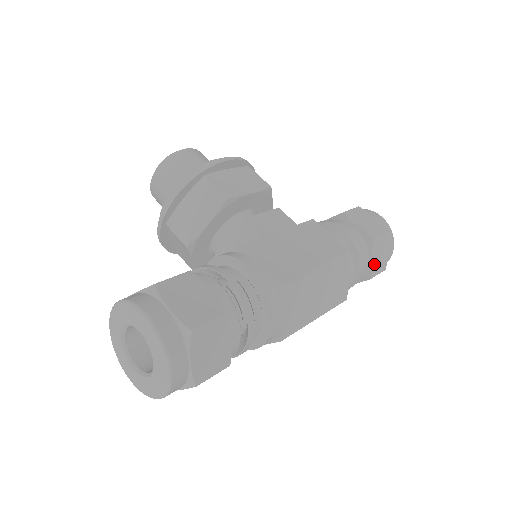
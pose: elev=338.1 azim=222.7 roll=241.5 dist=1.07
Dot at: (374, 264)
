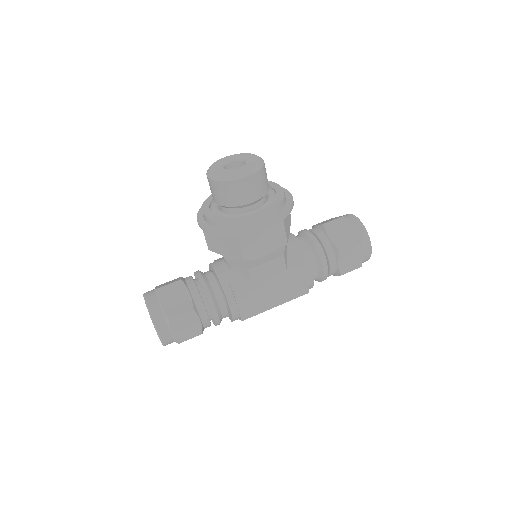
Dot at: occluded
